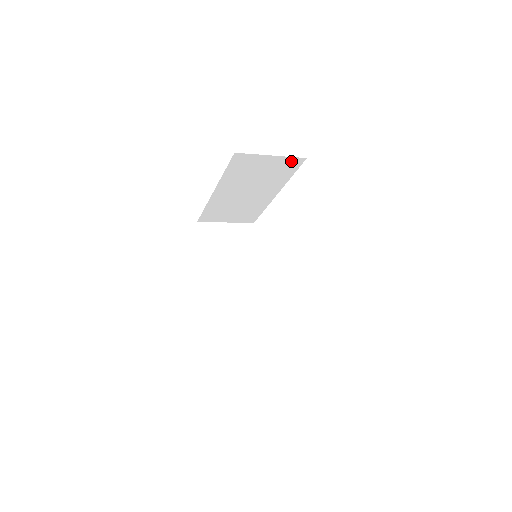
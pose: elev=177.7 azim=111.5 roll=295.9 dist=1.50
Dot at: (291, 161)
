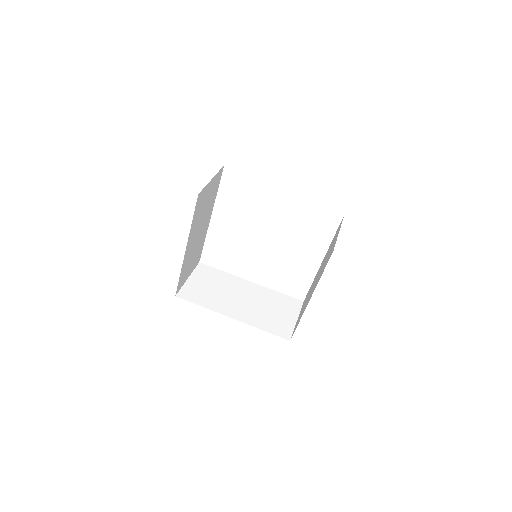
Dot at: (218, 176)
